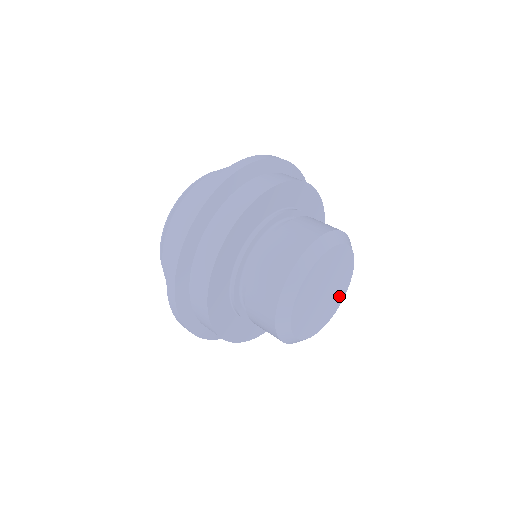
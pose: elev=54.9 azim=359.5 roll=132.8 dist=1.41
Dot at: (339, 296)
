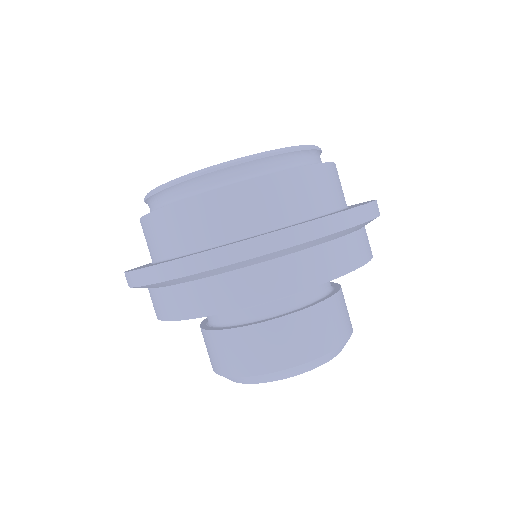
Dot at: occluded
